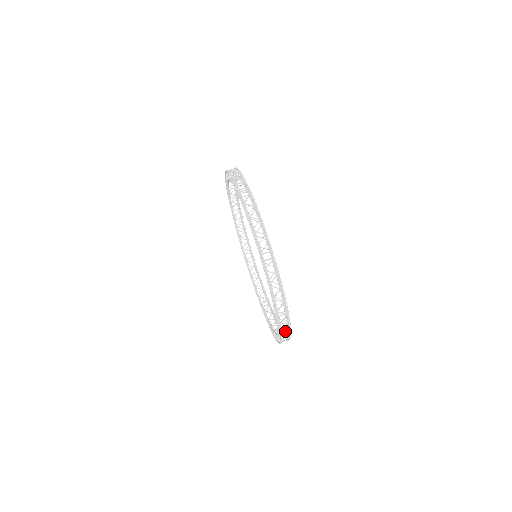
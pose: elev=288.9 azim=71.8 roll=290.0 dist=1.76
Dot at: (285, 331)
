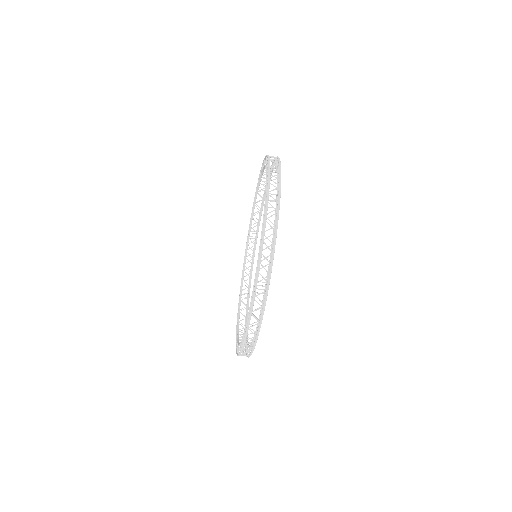
Dot at: (247, 344)
